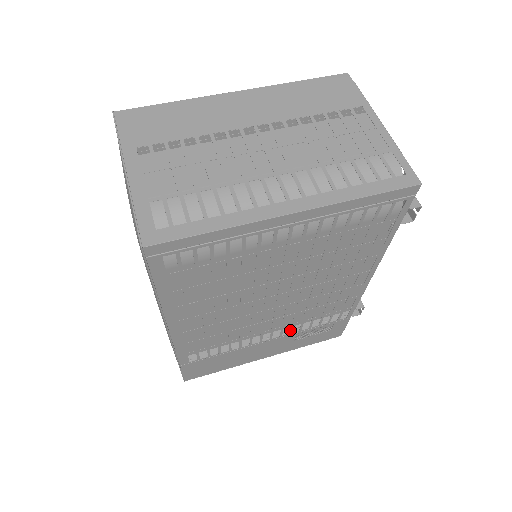
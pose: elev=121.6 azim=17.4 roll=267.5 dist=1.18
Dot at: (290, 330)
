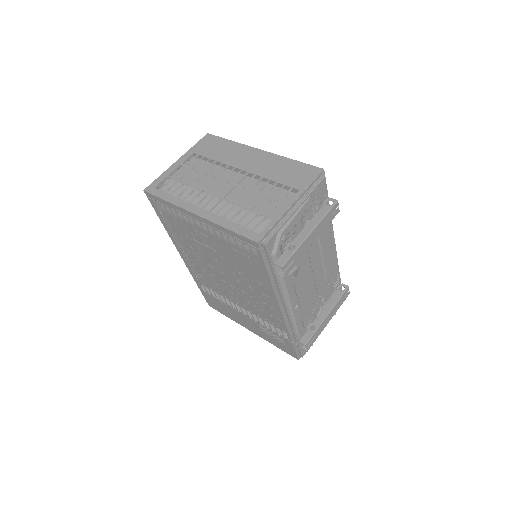
Dot at: (252, 316)
